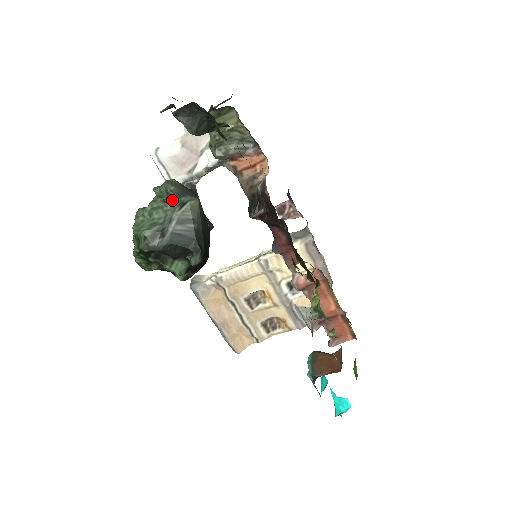
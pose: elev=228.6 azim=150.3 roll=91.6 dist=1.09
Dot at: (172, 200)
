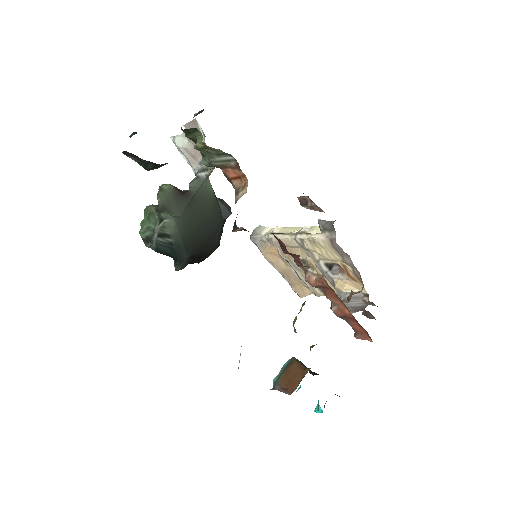
Dot at: occluded
